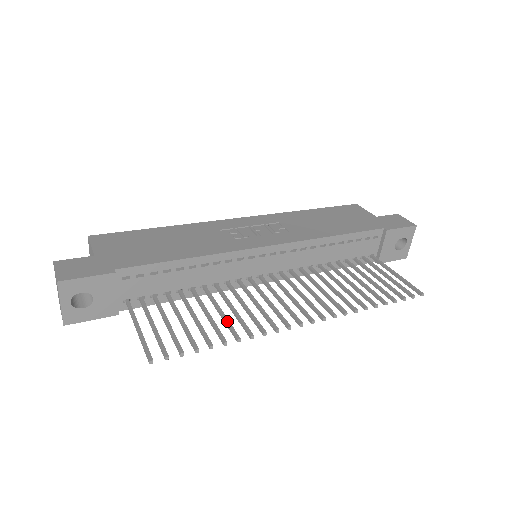
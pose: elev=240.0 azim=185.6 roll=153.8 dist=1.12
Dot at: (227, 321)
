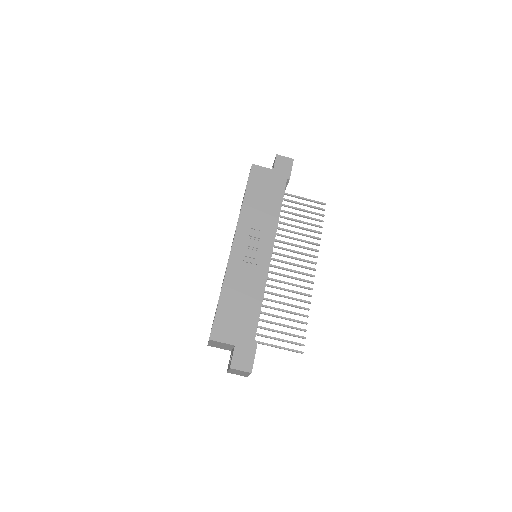
Dot at: (295, 306)
